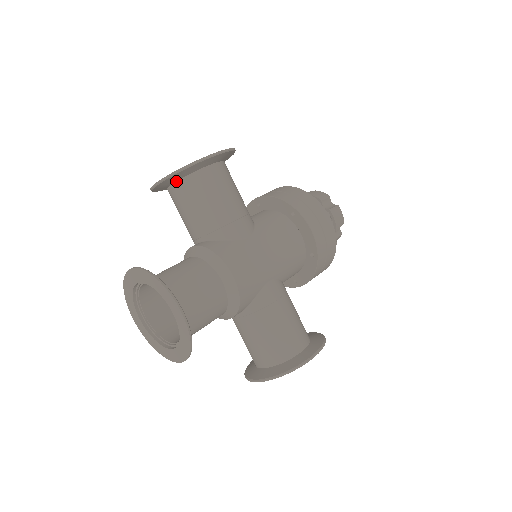
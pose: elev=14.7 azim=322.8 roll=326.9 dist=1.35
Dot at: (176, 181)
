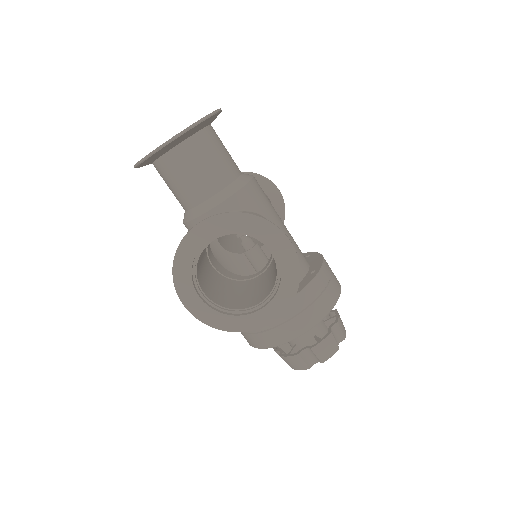
Dot at: occluded
